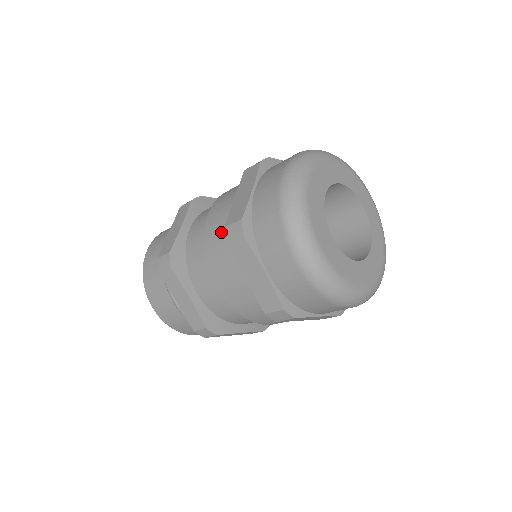
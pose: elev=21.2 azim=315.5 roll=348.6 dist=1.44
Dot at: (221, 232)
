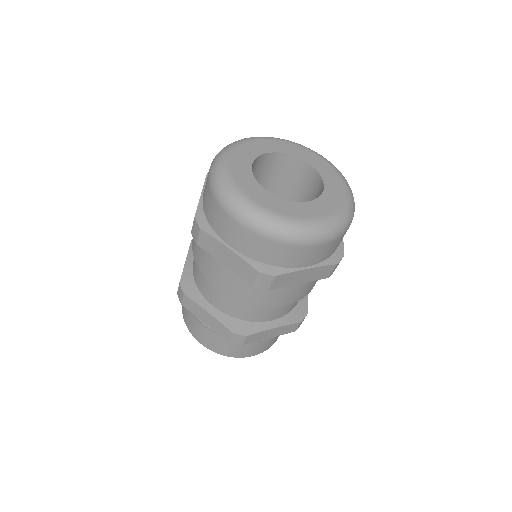
Dot at: occluded
